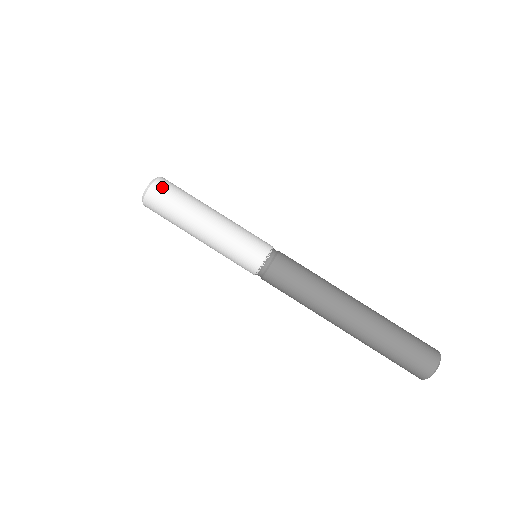
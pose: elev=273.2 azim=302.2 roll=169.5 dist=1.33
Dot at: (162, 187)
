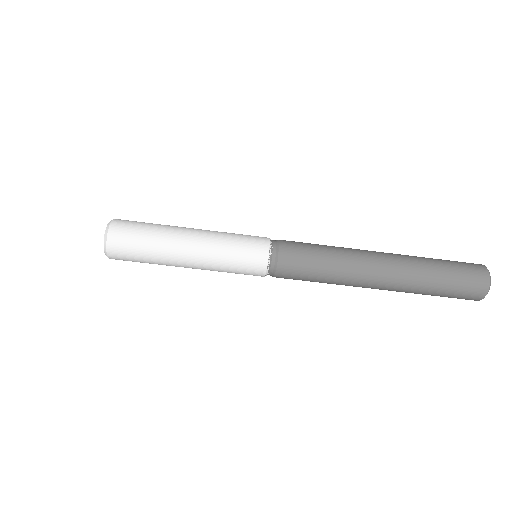
Dot at: (122, 226)
